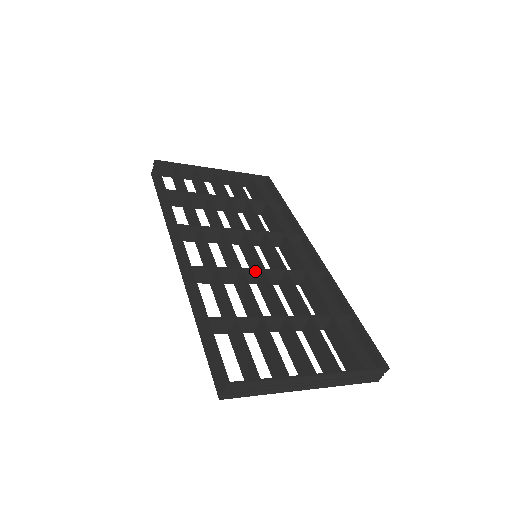
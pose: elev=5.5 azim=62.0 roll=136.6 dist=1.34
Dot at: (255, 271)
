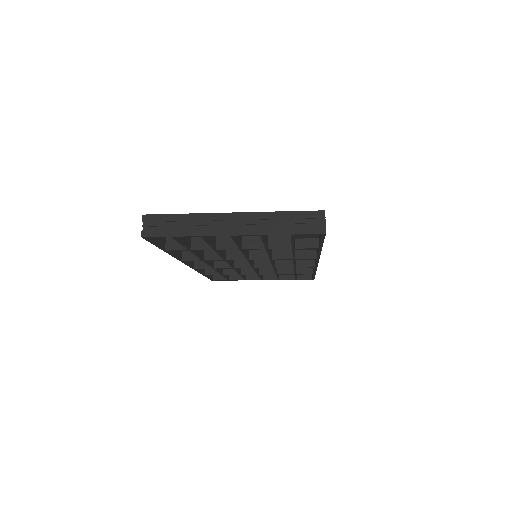
Dot at: occluded
